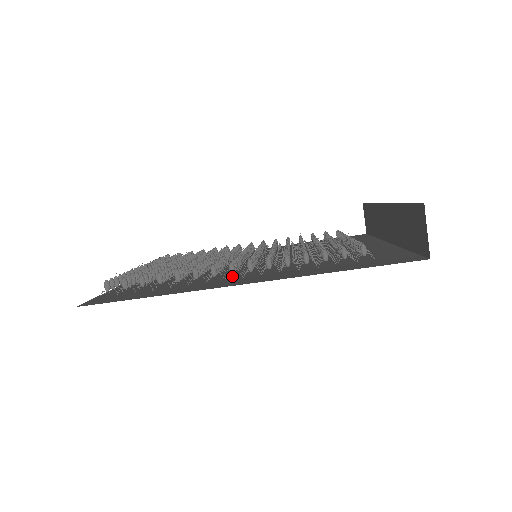
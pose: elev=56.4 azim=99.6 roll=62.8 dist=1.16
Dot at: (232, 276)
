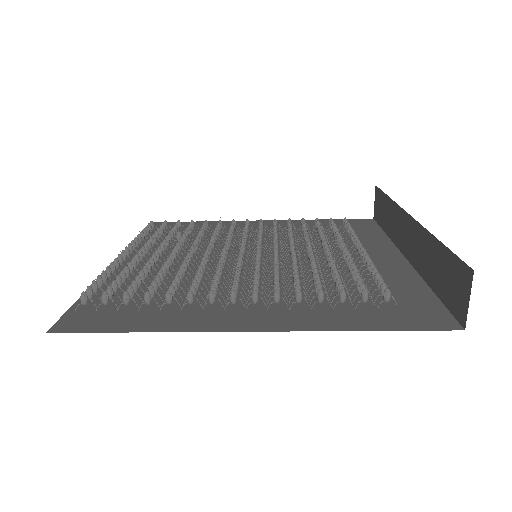
Dot at: occluded
